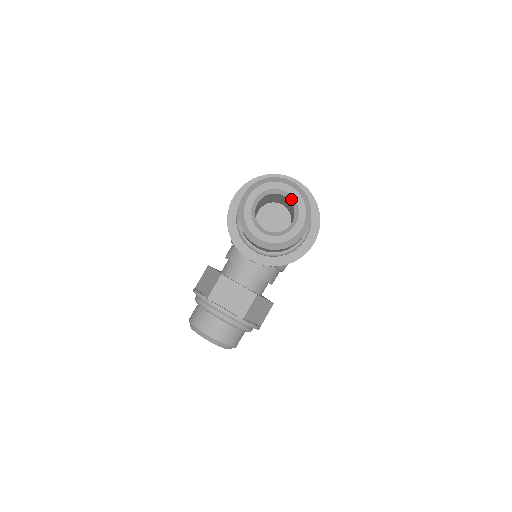
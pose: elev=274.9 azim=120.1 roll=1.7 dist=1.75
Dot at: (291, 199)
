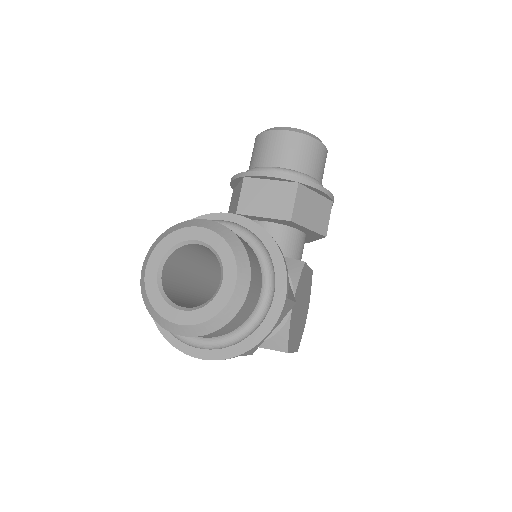
Dot at: occluded
